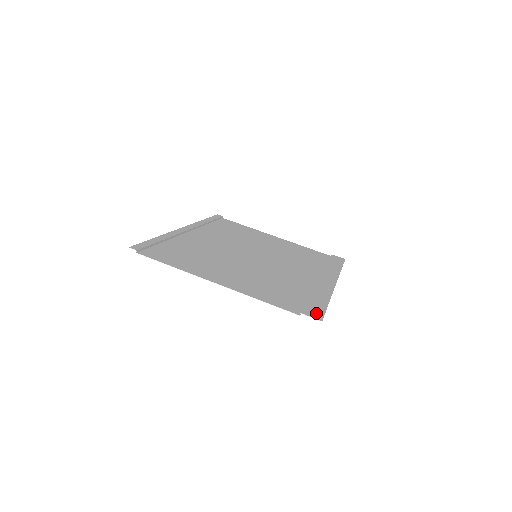
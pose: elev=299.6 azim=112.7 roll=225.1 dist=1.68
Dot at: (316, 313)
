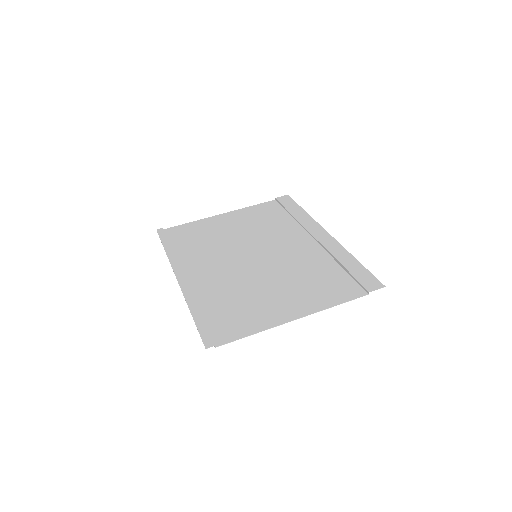
Dot at: (373, 282)
